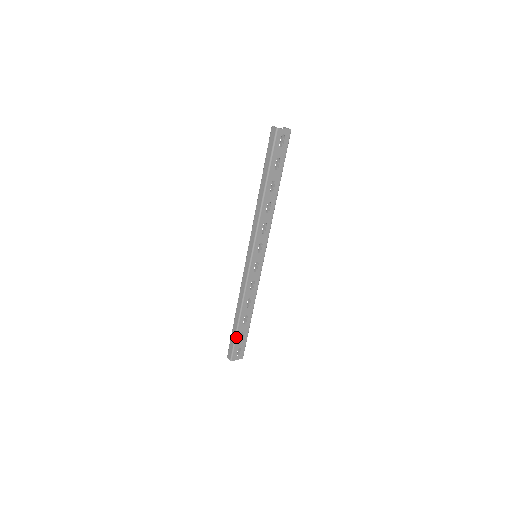
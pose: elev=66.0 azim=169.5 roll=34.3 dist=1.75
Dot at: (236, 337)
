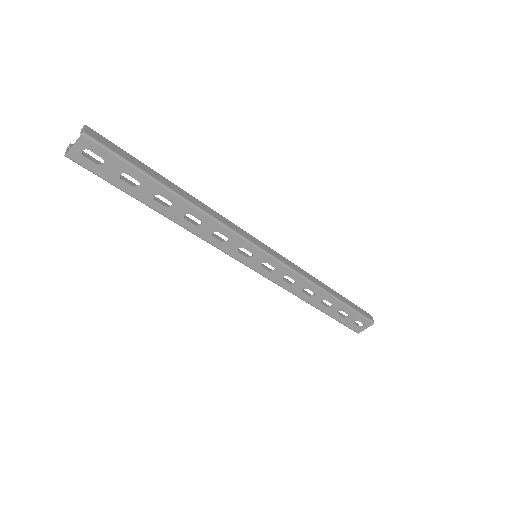
Dot at: (335, 319)
